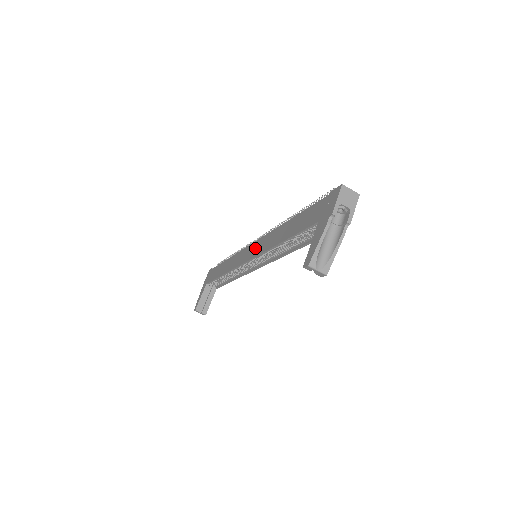
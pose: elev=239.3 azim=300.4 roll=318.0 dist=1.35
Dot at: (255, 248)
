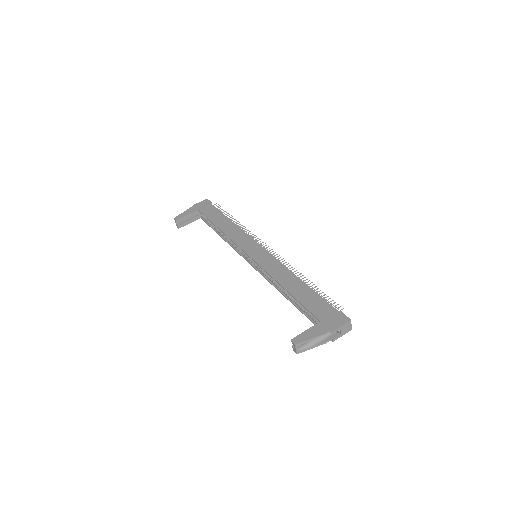
Dot at: (262, 256)
